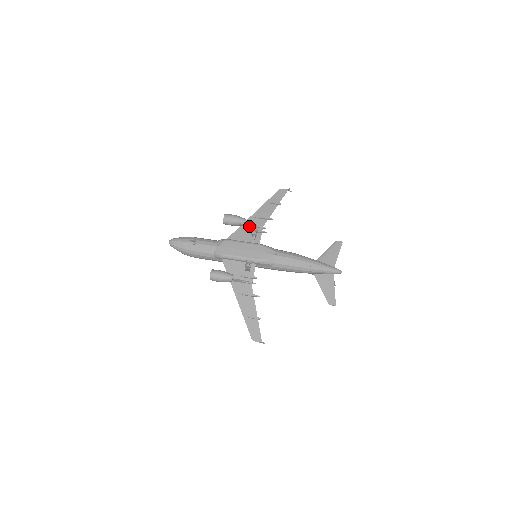
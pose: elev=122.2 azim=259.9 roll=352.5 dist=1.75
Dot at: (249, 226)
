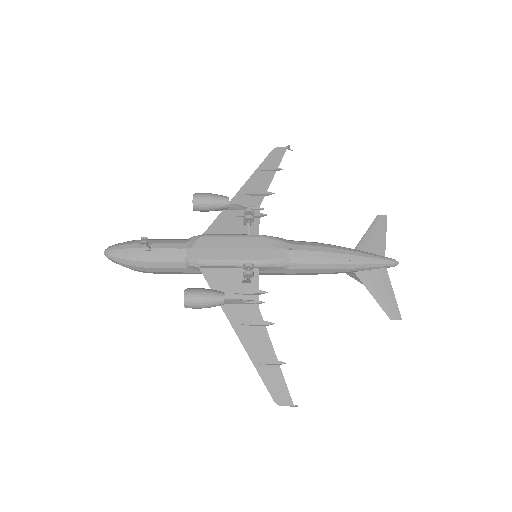
Dot at: (236, 209)
